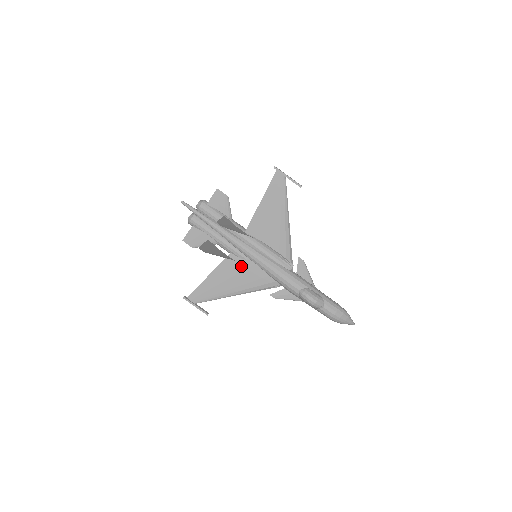
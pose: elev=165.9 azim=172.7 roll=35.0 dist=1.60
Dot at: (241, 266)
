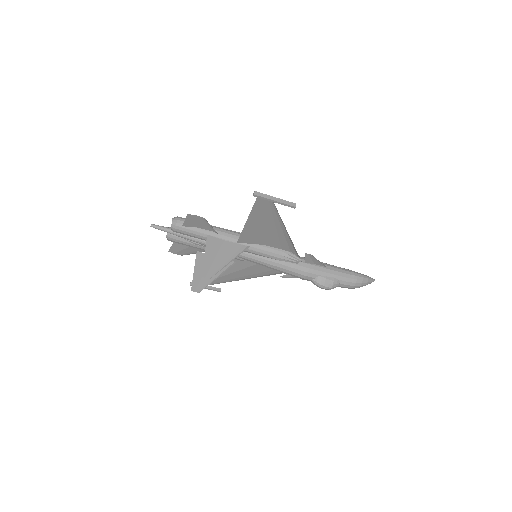
Dot at: (242, 265)
